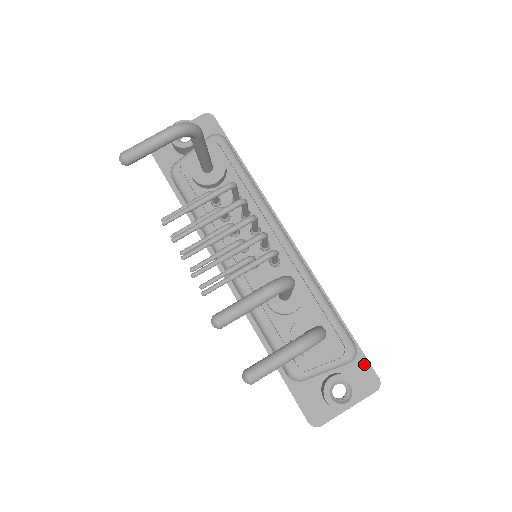
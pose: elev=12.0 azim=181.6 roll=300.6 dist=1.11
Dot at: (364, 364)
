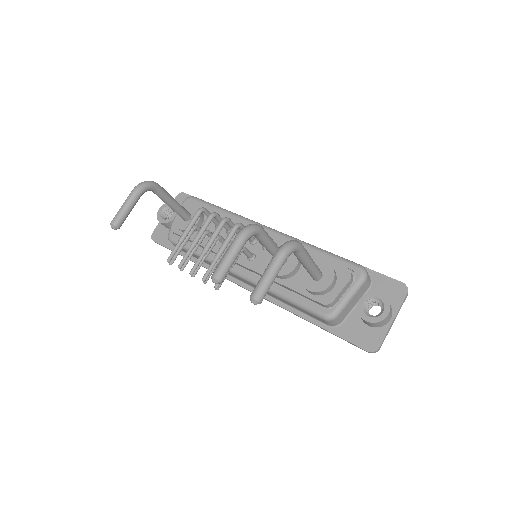
Dot at: (384, 280)
